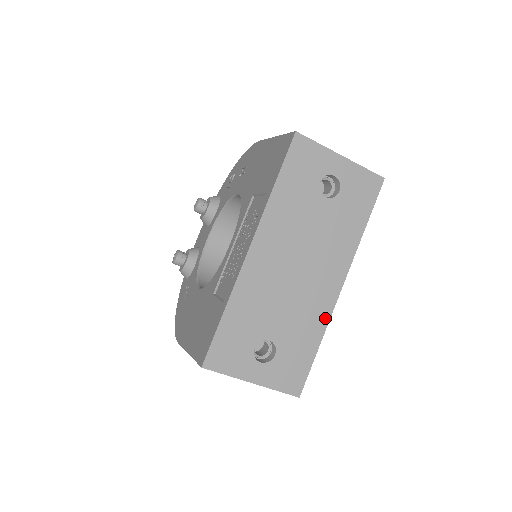
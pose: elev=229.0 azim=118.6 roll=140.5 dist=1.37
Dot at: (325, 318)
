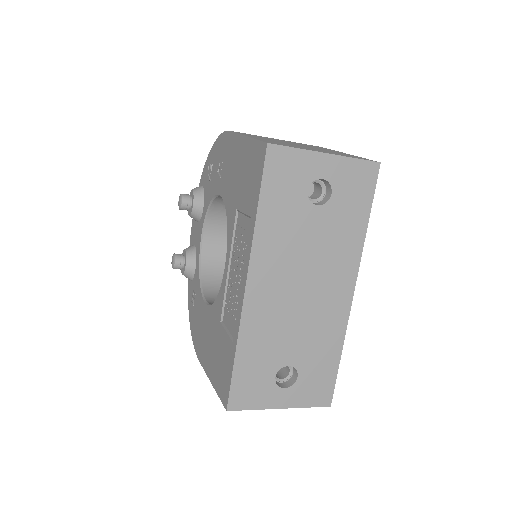
Dot at: (342, 327)
